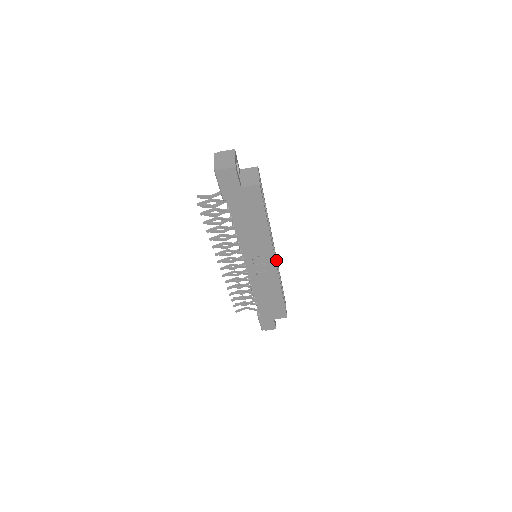
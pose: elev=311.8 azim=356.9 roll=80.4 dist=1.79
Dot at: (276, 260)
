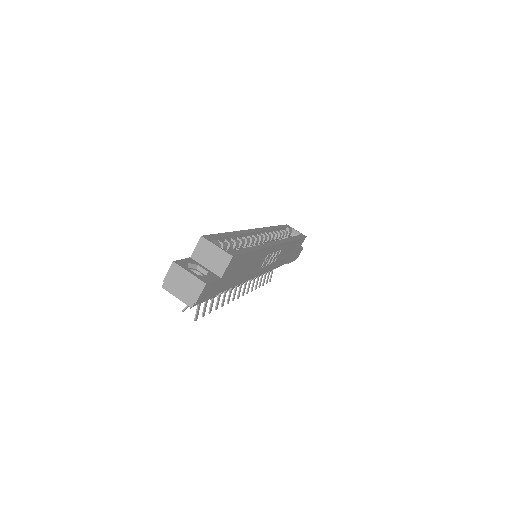
Dot at: (266, 231)
